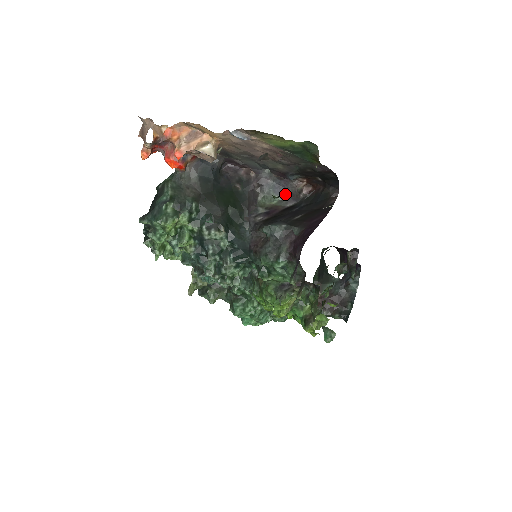
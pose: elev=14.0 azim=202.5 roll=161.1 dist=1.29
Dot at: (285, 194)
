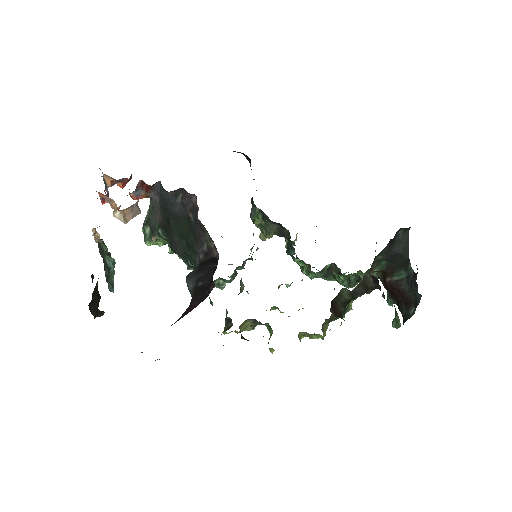
Dot at: occluded
